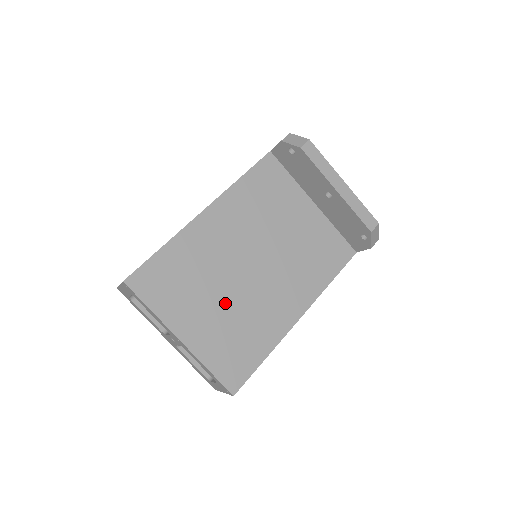
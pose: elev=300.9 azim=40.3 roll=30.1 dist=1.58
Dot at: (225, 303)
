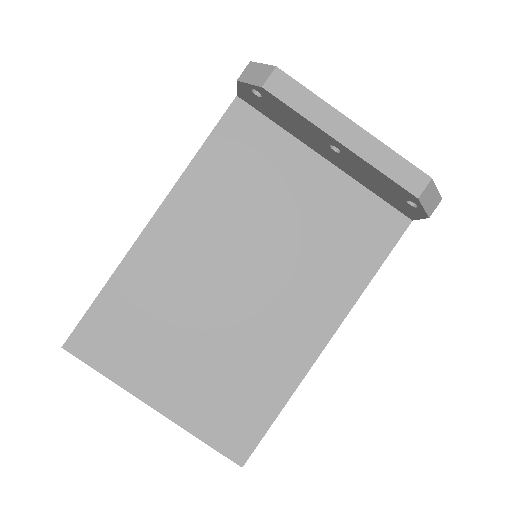
Dot at: (207, 346)
